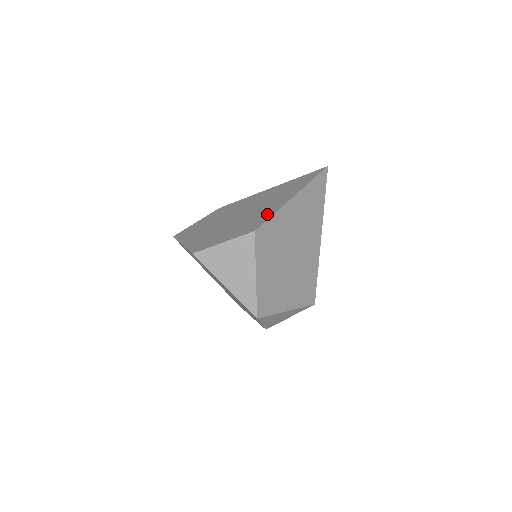
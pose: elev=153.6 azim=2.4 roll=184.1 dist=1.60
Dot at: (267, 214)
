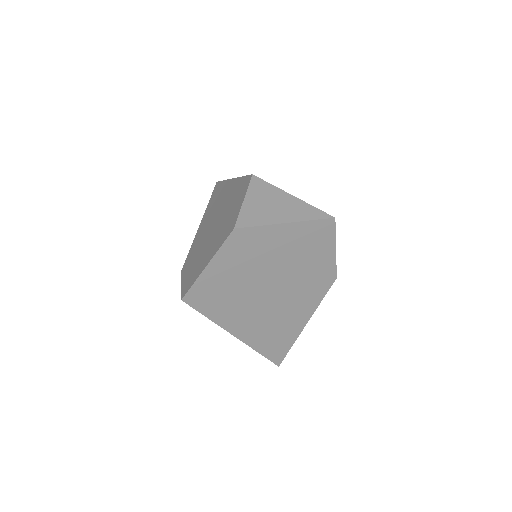
Dot at: (237, 184)
